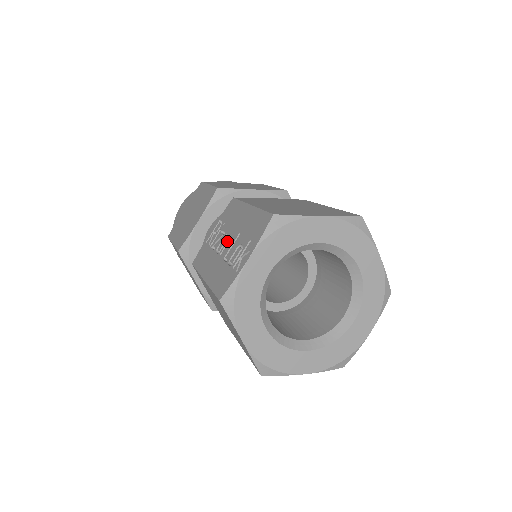
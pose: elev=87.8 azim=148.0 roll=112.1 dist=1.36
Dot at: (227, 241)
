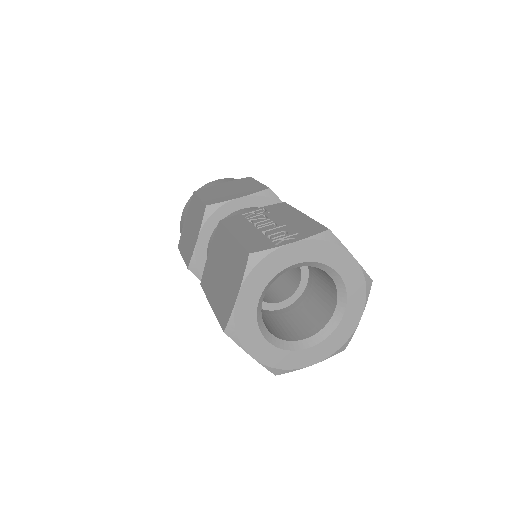
Dot at: (270, 223)
